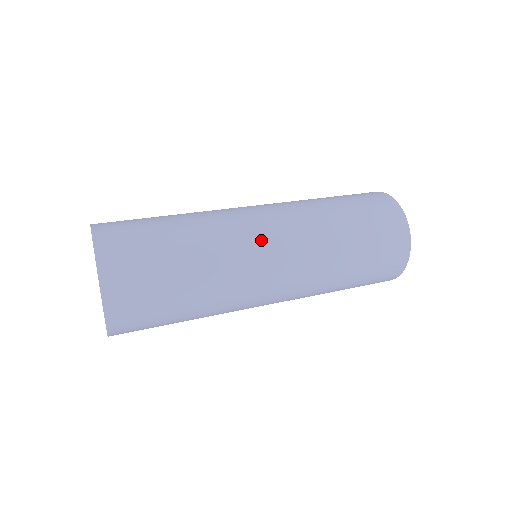
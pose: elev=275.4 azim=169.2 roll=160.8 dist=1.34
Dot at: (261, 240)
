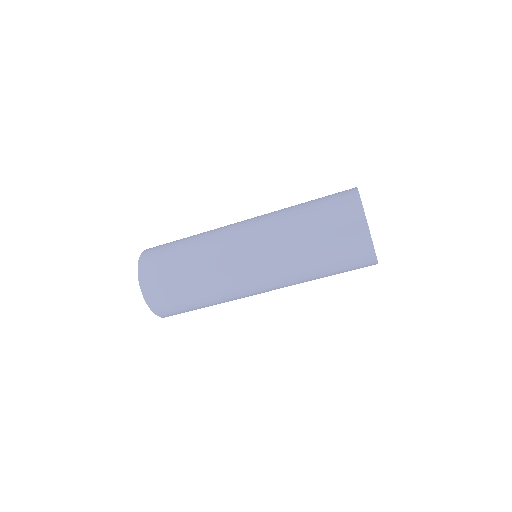
Dot at: (235, 246)
